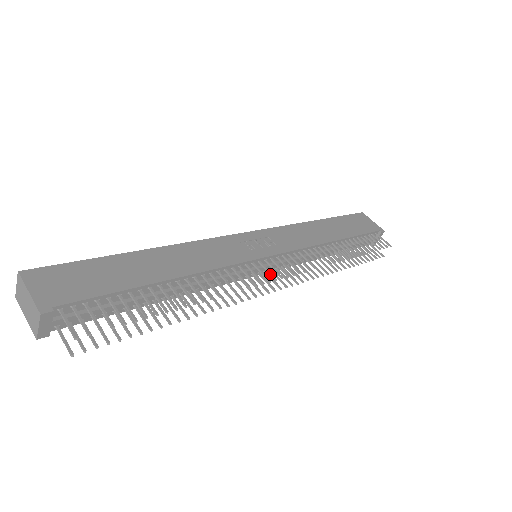
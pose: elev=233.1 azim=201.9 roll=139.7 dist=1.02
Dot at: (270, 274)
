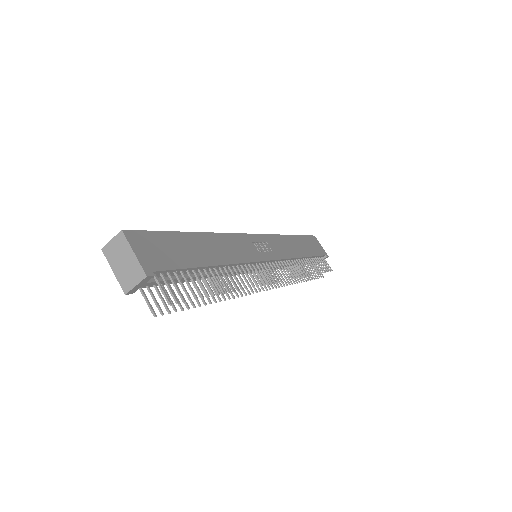
Dot at: (271, 276)
